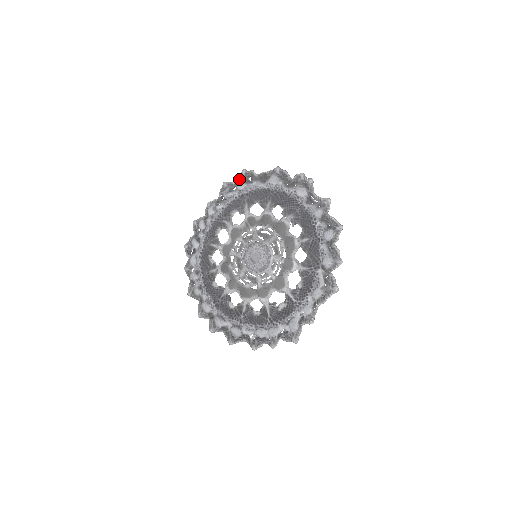
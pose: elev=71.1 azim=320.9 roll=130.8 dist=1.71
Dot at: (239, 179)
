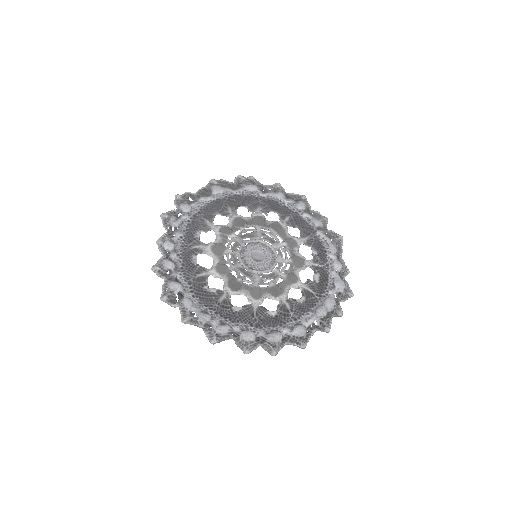
Dot at: (178, 204)
